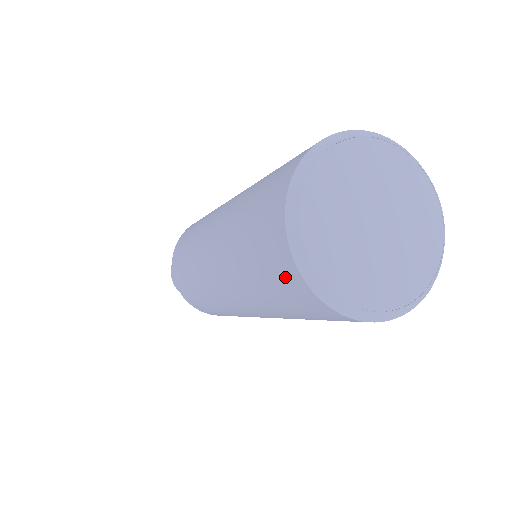
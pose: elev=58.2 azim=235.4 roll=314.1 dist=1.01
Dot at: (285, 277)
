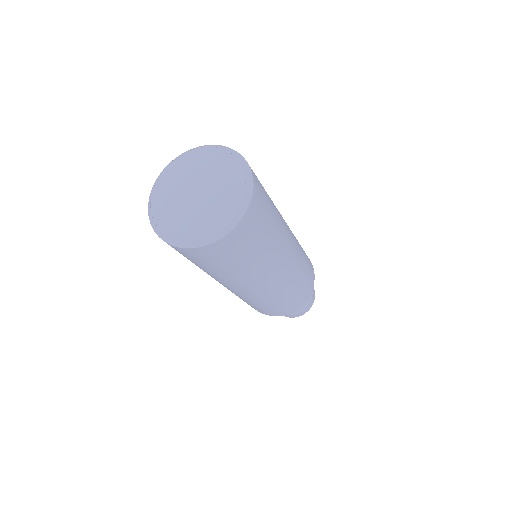
Dot at: (189, 255)
